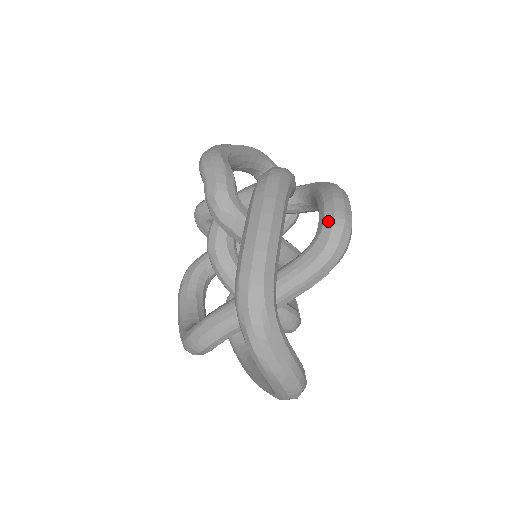
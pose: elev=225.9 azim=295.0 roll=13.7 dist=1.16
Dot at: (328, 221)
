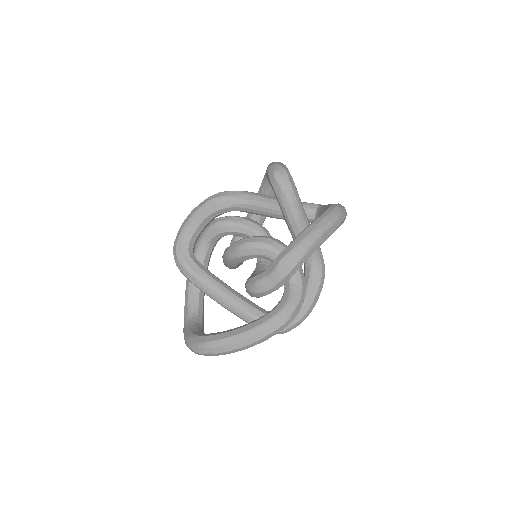
Dot at: occluded
